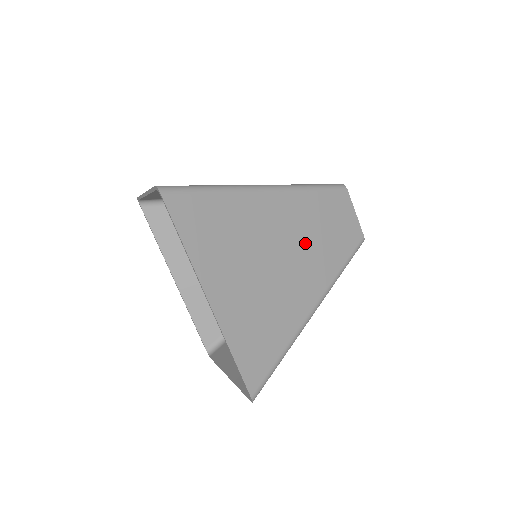
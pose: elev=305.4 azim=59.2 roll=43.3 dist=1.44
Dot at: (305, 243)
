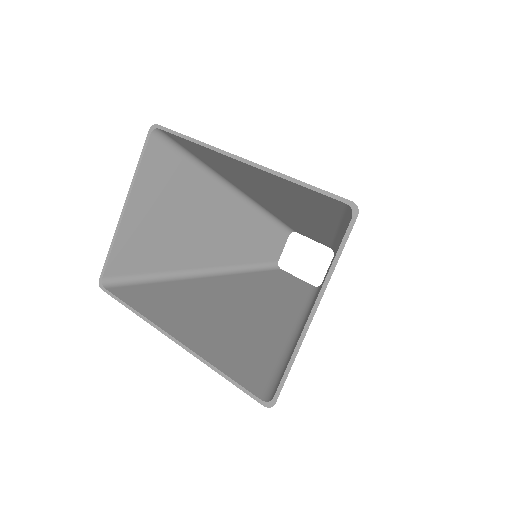
Dot at: occluded
